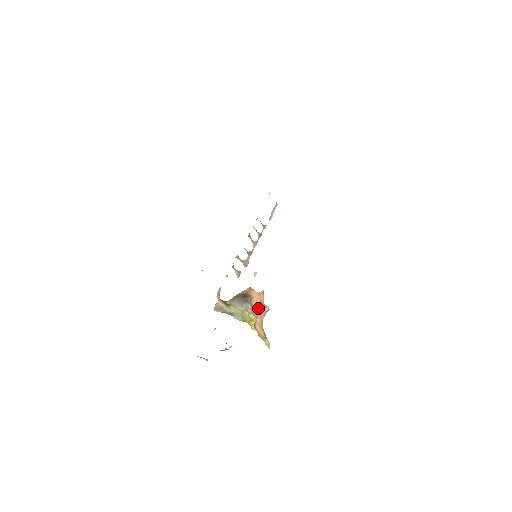
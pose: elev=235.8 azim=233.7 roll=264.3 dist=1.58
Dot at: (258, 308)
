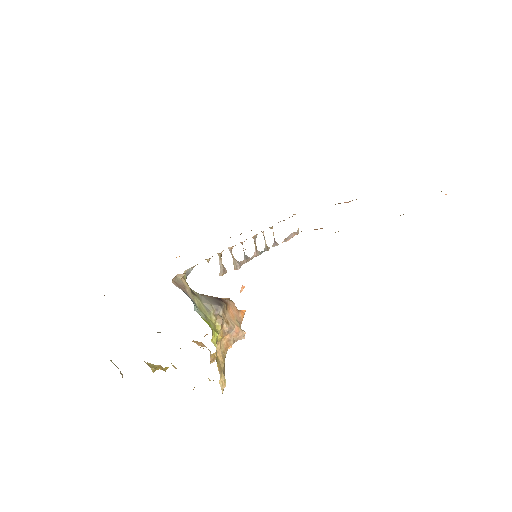
Dot at: (231, 323)
